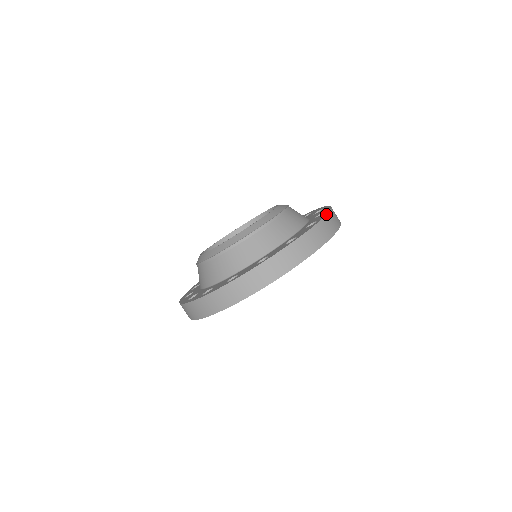
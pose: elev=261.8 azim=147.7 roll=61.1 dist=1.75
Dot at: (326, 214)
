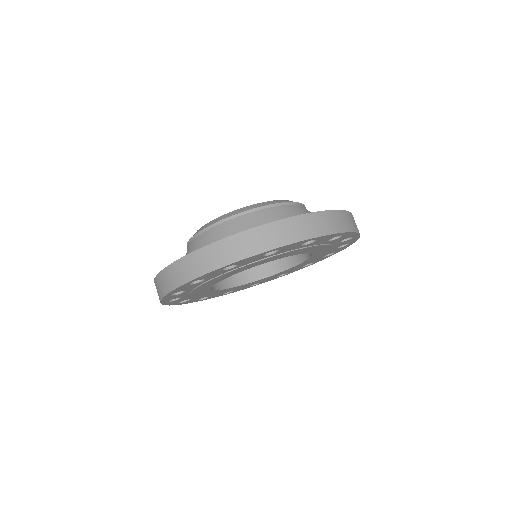
Dot at: occluded
